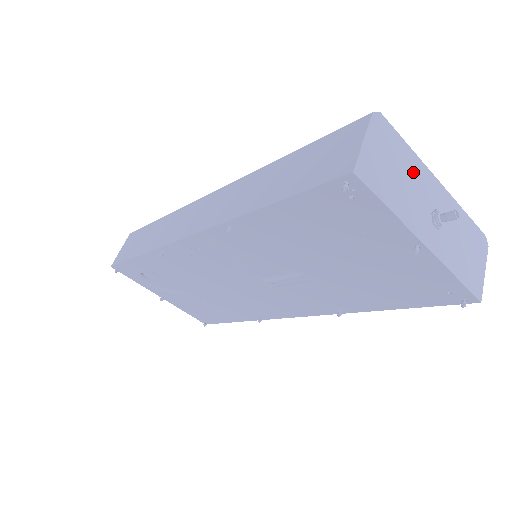
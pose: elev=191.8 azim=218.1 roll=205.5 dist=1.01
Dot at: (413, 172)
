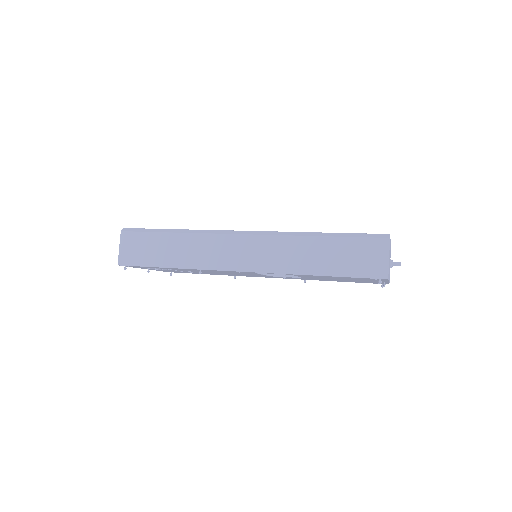
Dot at: occluded
